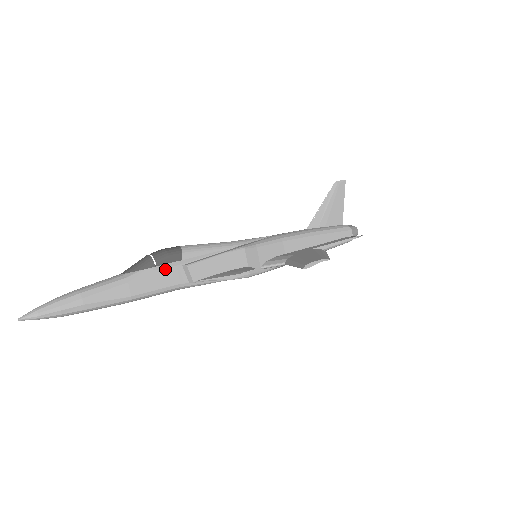
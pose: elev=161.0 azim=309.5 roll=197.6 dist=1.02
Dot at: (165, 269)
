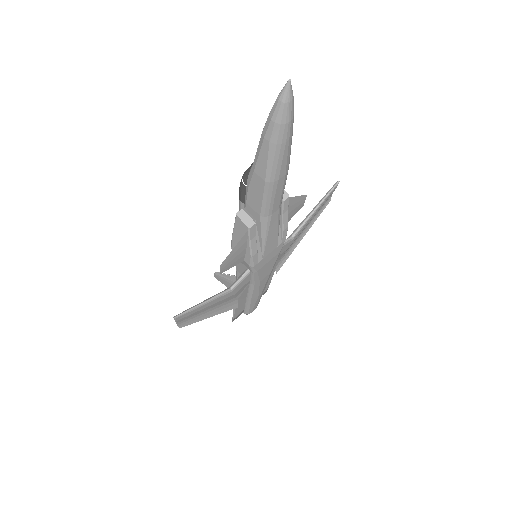
Dot at: occluded
